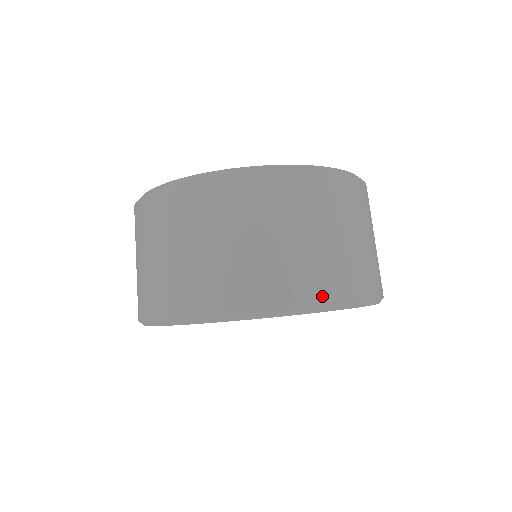
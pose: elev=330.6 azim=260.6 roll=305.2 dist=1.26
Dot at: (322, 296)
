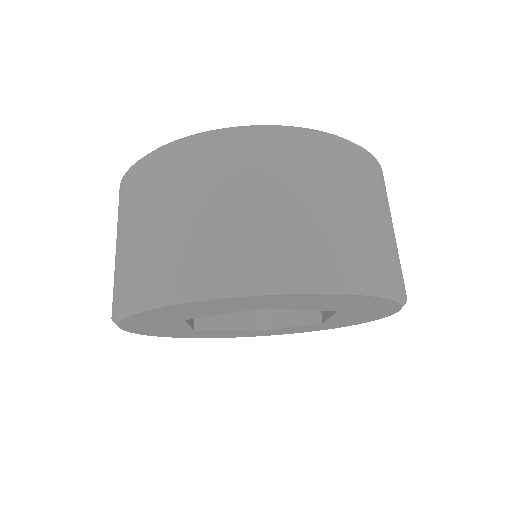
Dot at: (317, 272)
